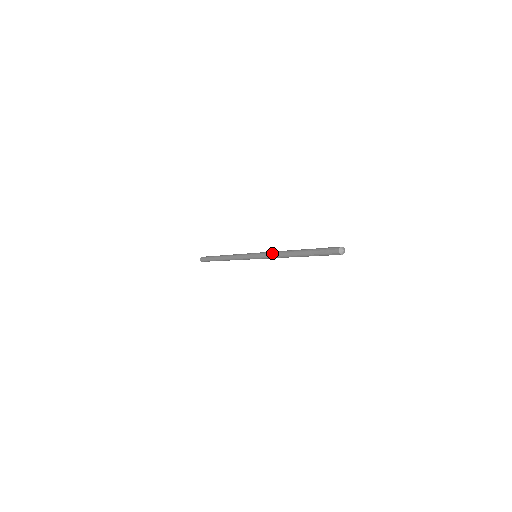
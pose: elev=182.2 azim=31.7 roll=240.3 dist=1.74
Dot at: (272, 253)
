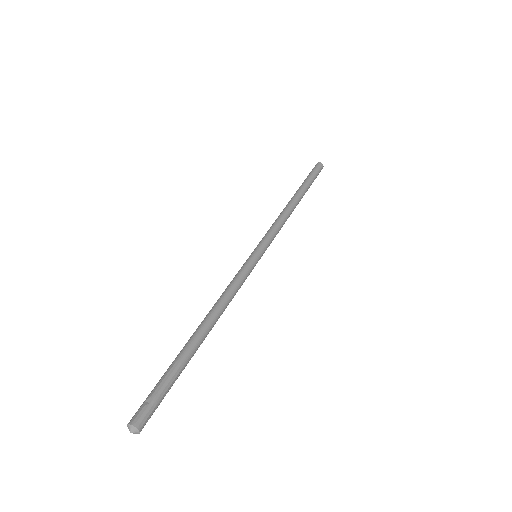
Dot at: (225, 289)
